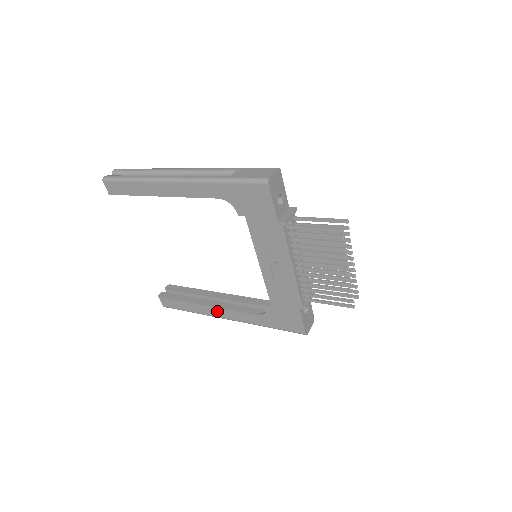
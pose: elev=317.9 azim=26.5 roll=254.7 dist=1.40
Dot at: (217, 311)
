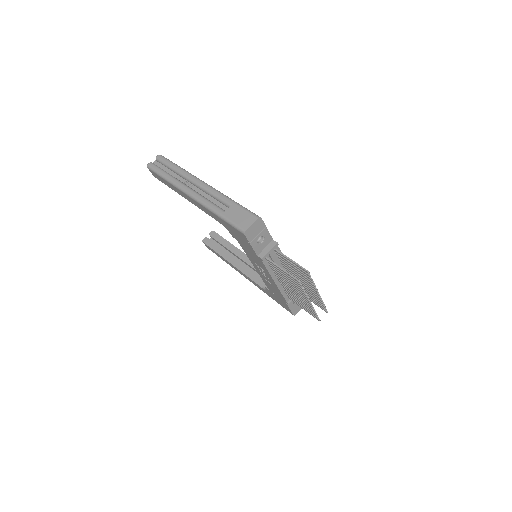
Dot at: (238, 271)
